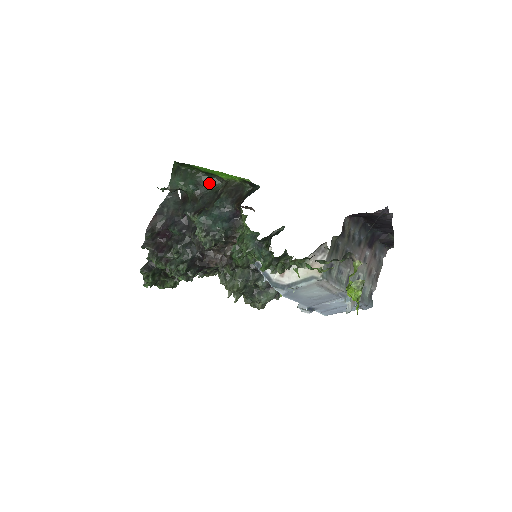
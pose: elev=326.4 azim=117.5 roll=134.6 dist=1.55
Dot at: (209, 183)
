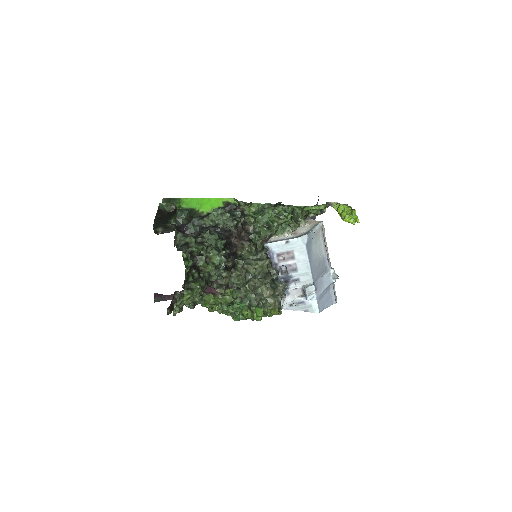
Dot at: occluded
